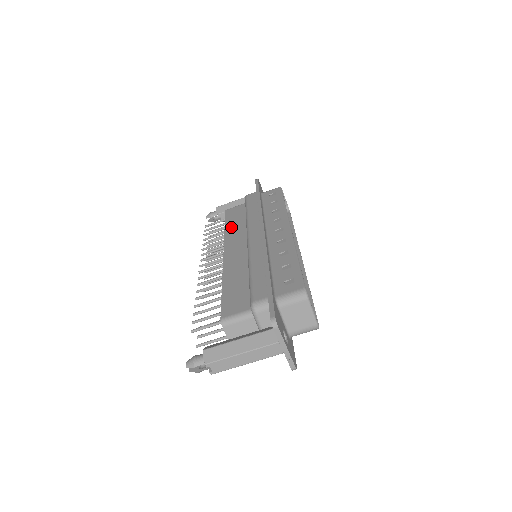
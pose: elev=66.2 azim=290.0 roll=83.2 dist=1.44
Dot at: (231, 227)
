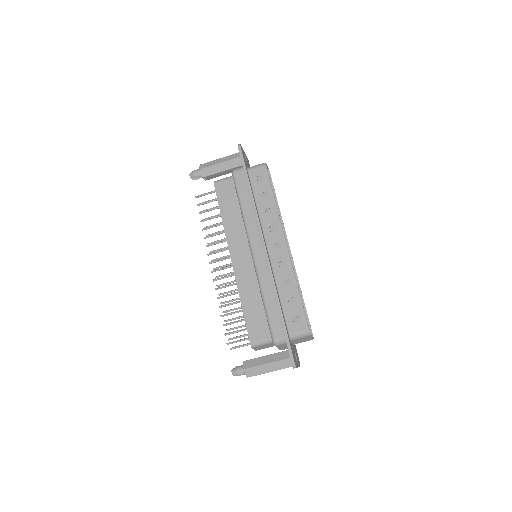
Dot at: (228, 219)
